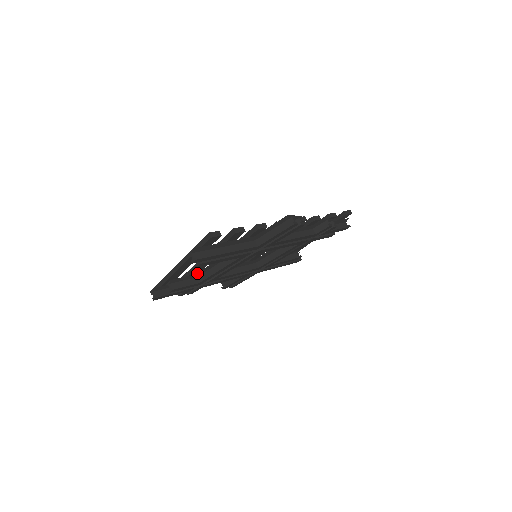
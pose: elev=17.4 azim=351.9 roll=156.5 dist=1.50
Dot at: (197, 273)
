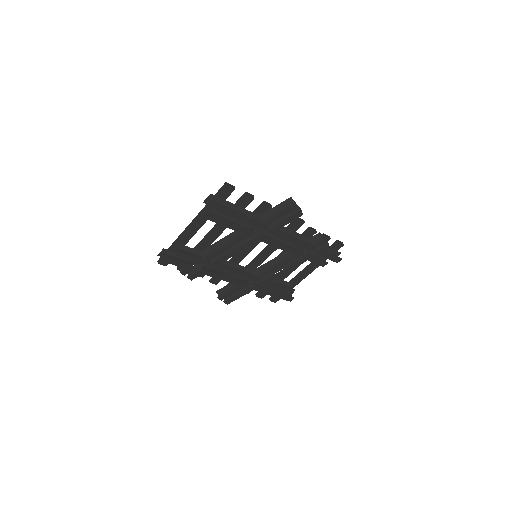
Dot at: (203, 250)
